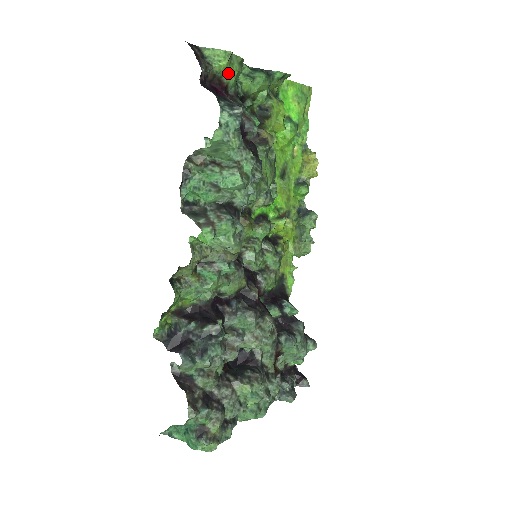
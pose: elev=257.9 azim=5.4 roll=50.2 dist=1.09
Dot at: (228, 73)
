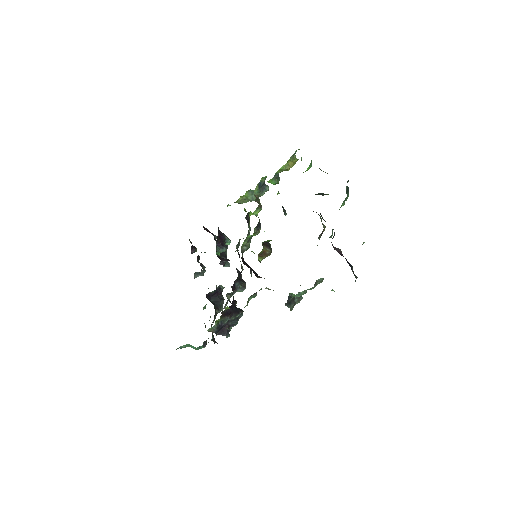
Dot at: occluded
